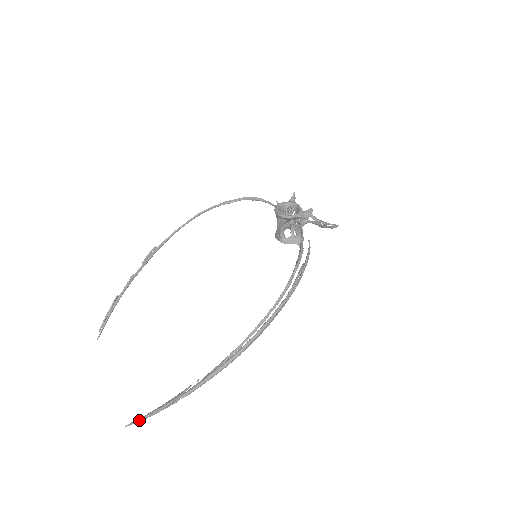
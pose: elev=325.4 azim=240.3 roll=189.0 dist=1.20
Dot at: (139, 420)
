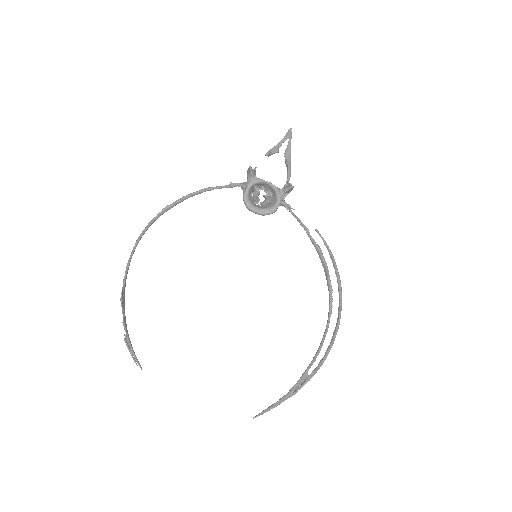
Dot at: occluded
